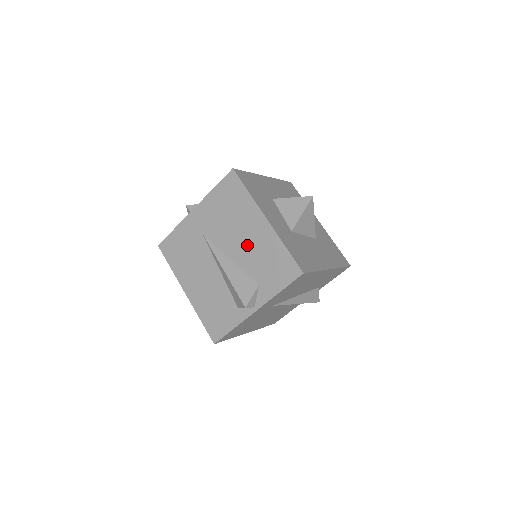
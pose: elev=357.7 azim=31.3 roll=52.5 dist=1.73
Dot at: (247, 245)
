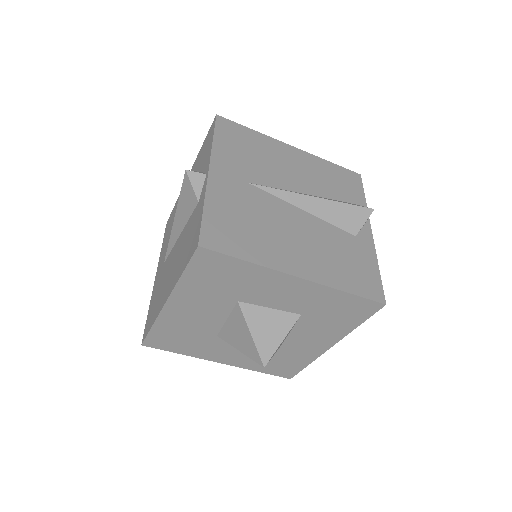
Dot at: occluded
